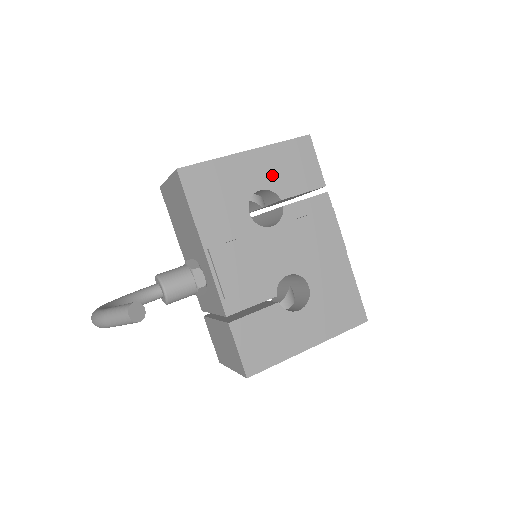
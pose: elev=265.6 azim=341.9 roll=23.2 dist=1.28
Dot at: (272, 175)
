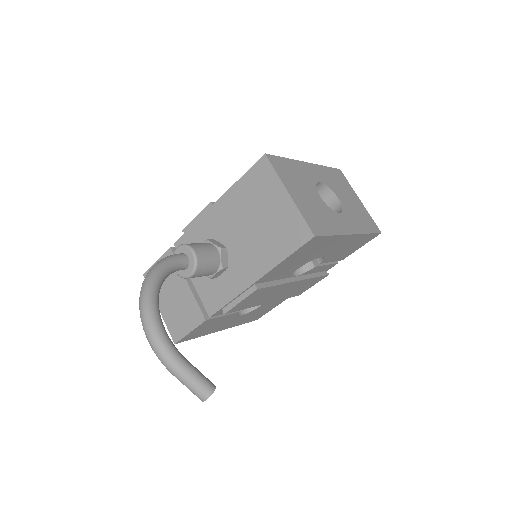
Dot at: (338, 250)
